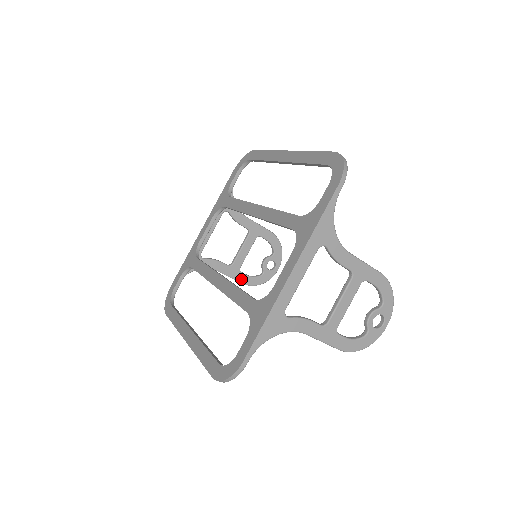
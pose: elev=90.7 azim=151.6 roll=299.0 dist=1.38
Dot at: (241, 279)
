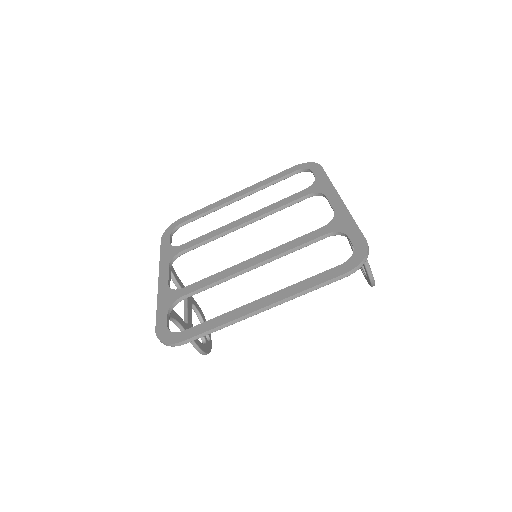
Dot at: (196, 342)
